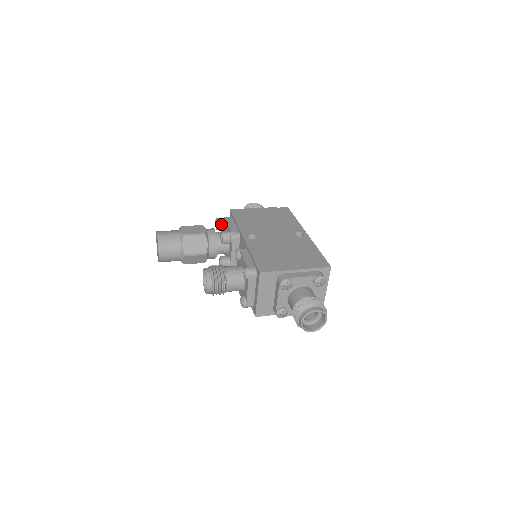
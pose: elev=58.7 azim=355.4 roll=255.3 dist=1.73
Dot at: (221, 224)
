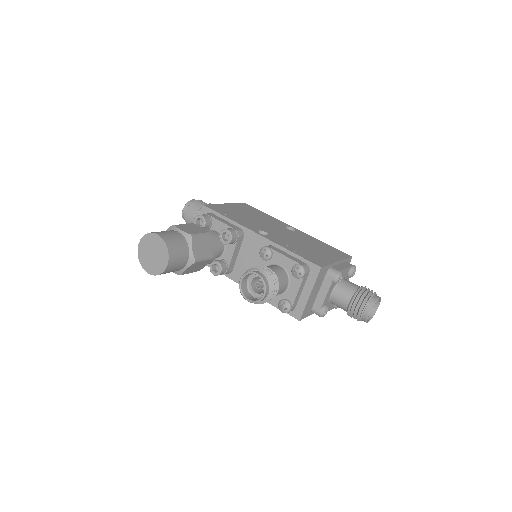
Dot at: (208, 222)
